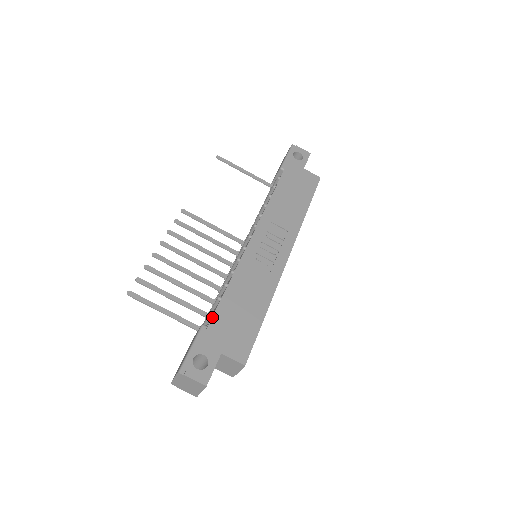
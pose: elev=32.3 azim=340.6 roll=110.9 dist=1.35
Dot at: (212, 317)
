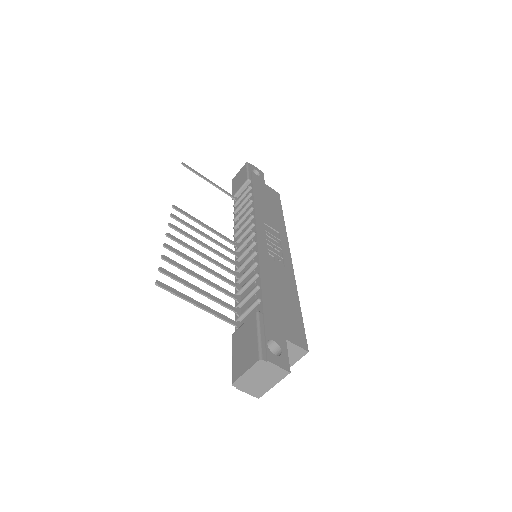
Dot at: (263, 304)
